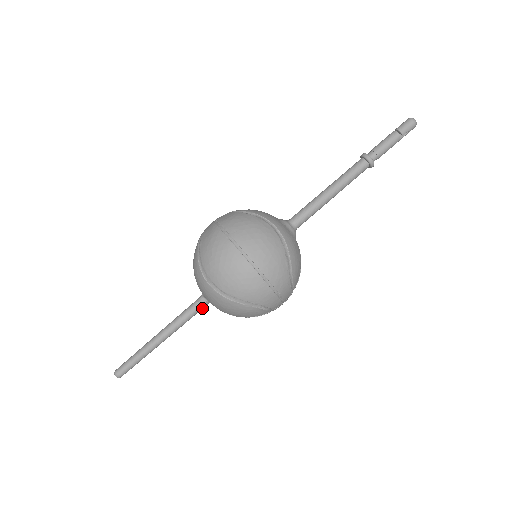
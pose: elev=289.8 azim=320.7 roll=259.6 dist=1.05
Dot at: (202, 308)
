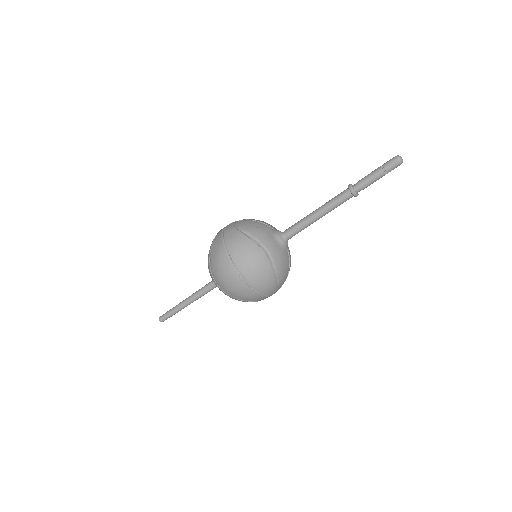
Dot at: occluded
